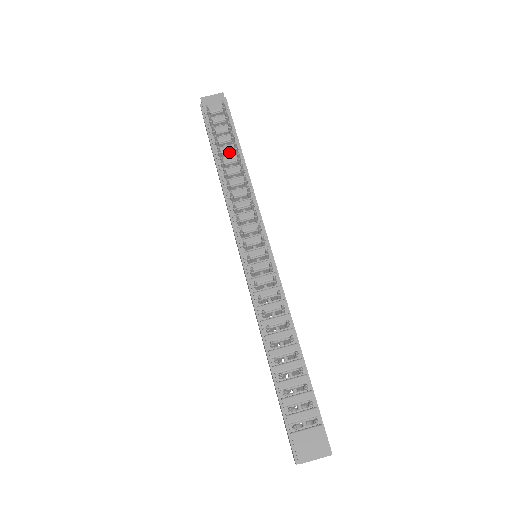
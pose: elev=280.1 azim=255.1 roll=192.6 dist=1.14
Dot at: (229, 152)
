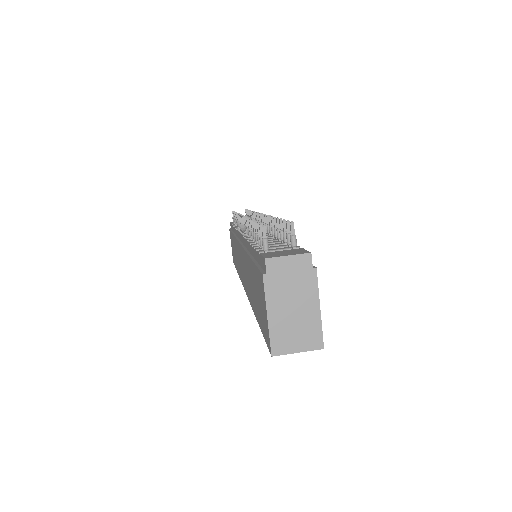
Dot at: occluded
